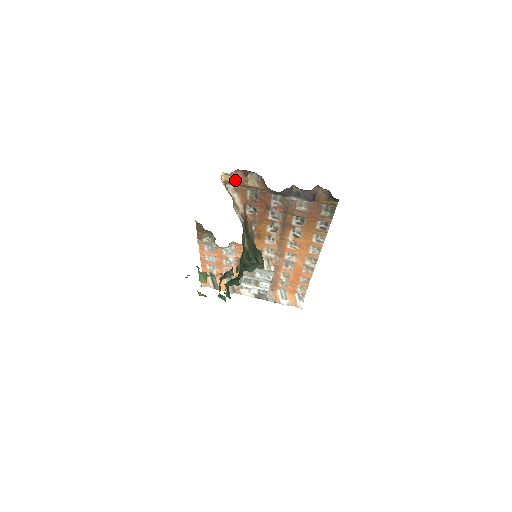
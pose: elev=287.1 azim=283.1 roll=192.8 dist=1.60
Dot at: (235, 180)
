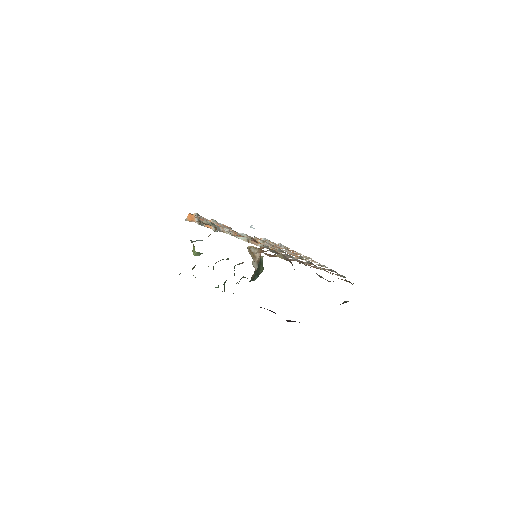
Dot at: occluded
